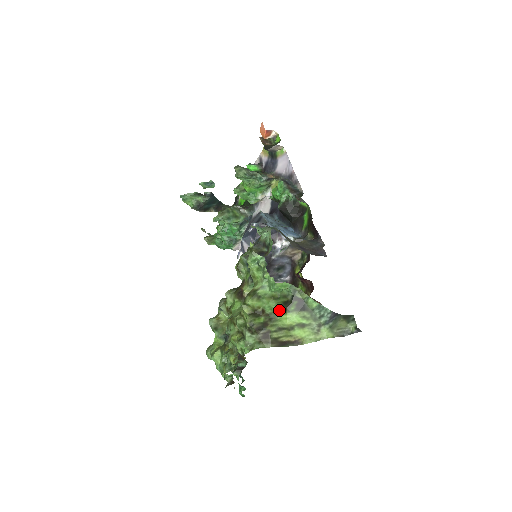
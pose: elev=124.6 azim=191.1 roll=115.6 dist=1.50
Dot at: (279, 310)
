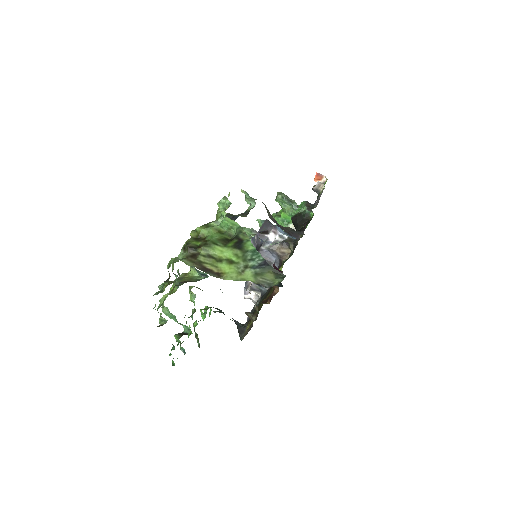
Dot at: (218, 241)
